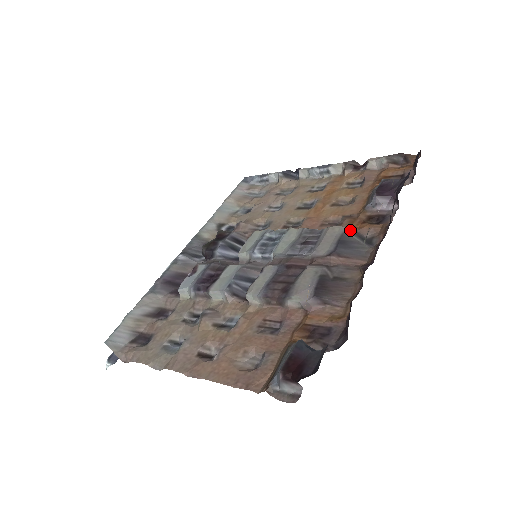
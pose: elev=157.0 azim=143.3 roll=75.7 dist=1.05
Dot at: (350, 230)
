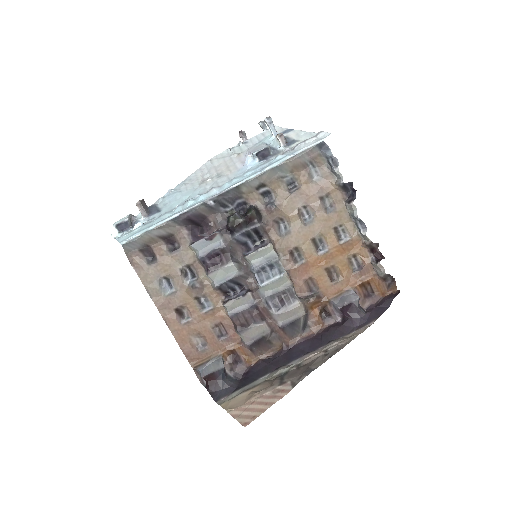
Dot at: (306, 315)
